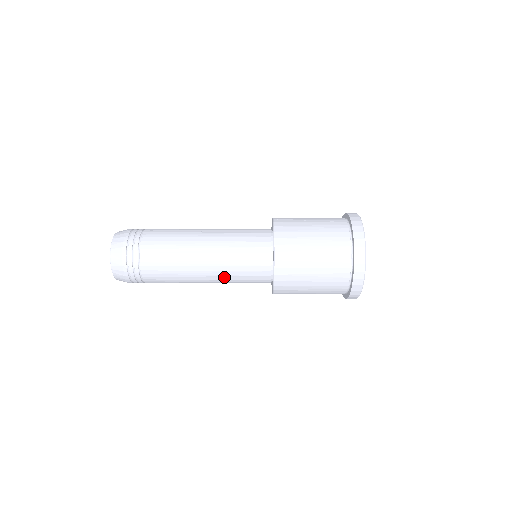
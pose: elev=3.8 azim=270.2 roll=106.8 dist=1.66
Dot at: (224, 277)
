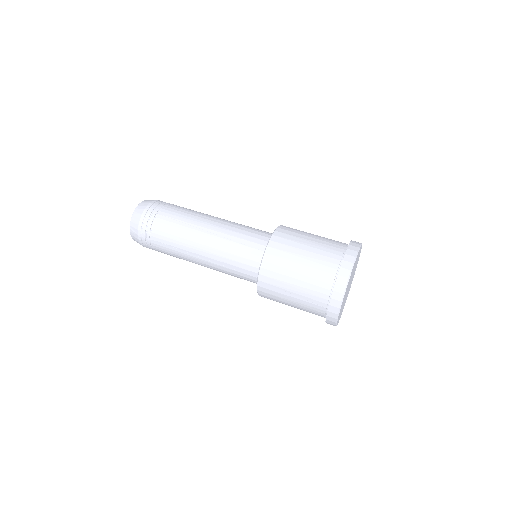
Dot at: occluded
